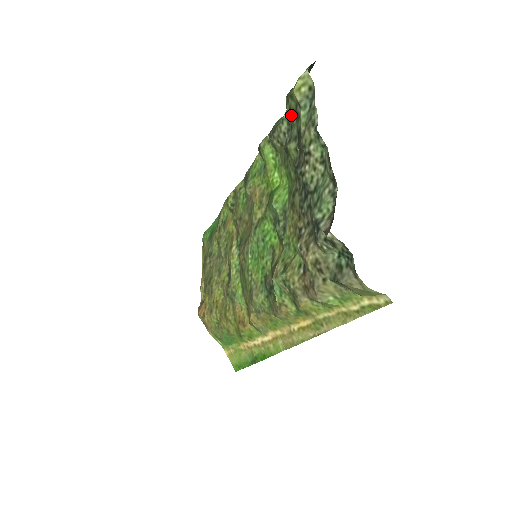
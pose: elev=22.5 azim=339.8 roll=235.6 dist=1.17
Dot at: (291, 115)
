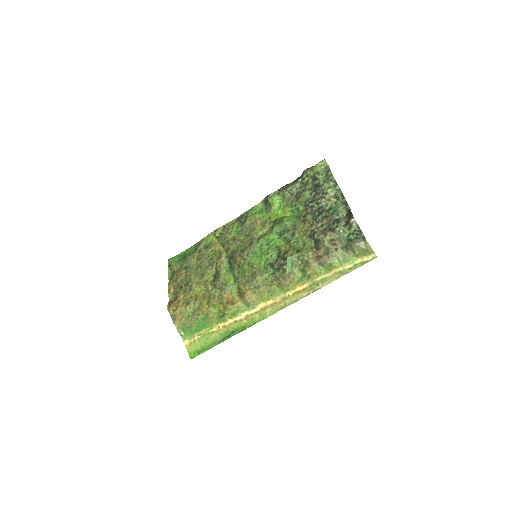
Dot at: (307, 179)
